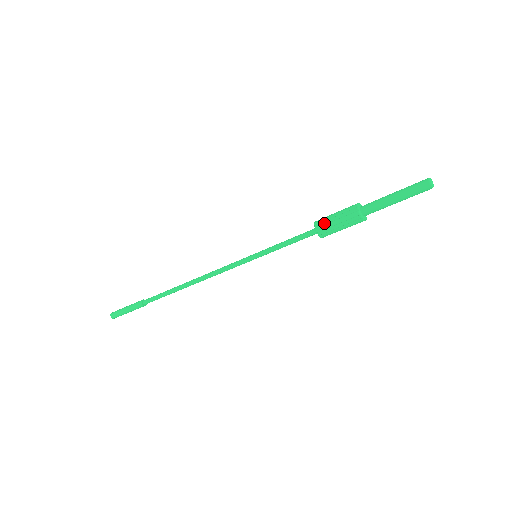
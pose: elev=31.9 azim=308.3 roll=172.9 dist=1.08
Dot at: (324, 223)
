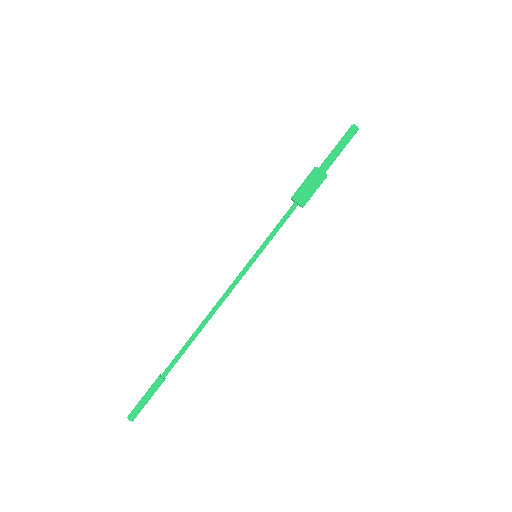
Dot at: (297, 191)
